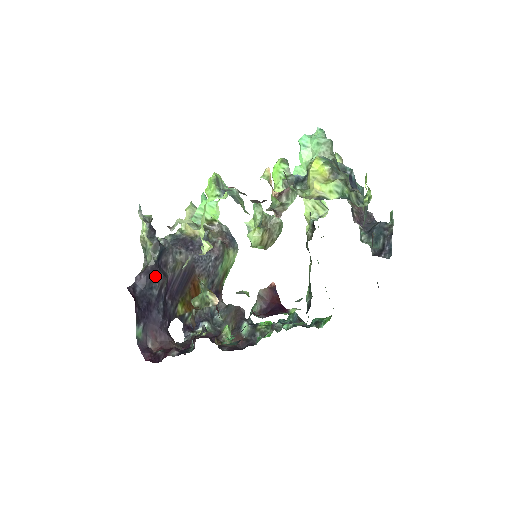
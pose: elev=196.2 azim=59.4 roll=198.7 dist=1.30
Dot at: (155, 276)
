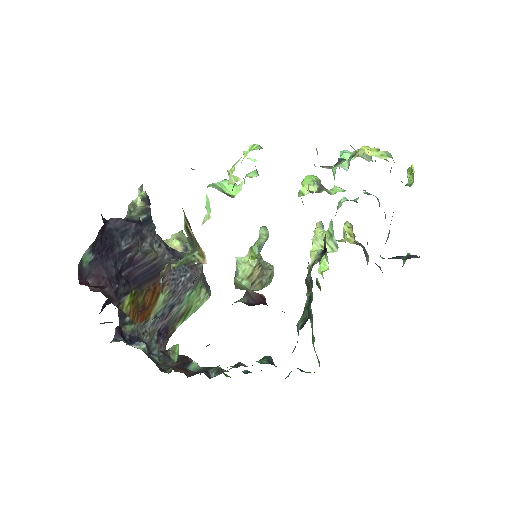
Dot at: (133, 229)
